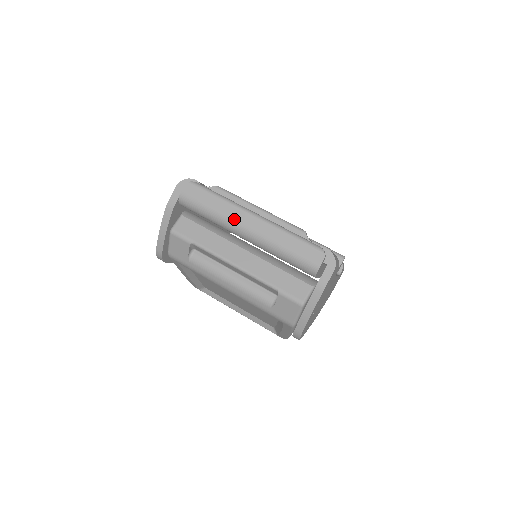
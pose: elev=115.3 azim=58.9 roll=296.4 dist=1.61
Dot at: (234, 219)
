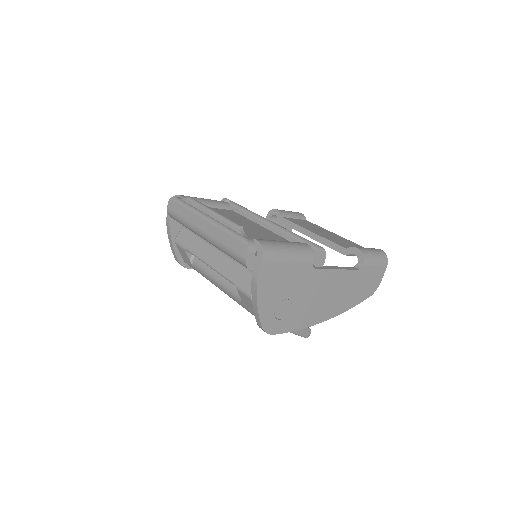
Dot at: (194, 224)
